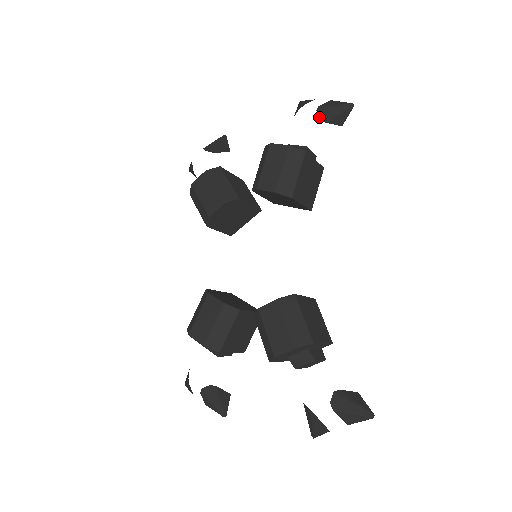
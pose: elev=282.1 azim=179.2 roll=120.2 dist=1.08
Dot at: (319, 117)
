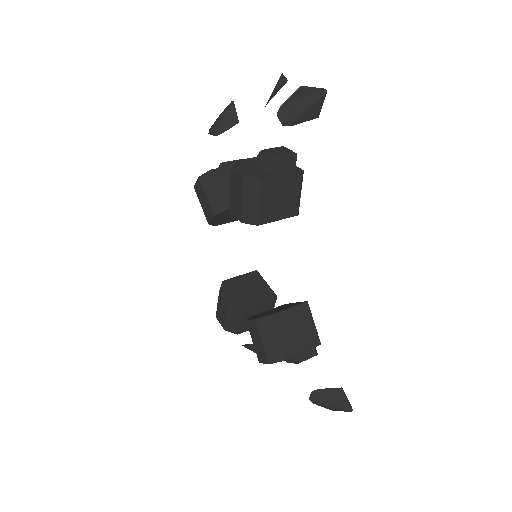
Dot at: occluded
